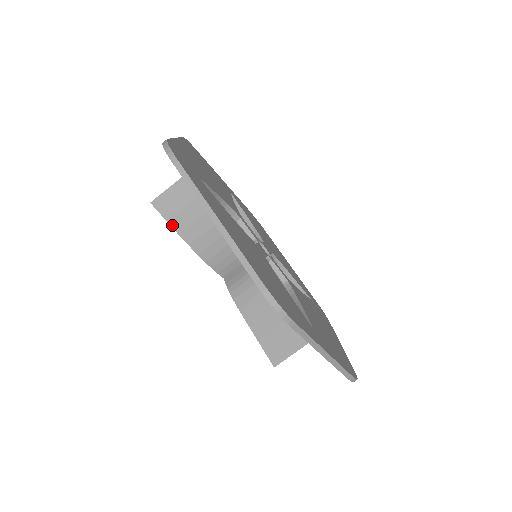
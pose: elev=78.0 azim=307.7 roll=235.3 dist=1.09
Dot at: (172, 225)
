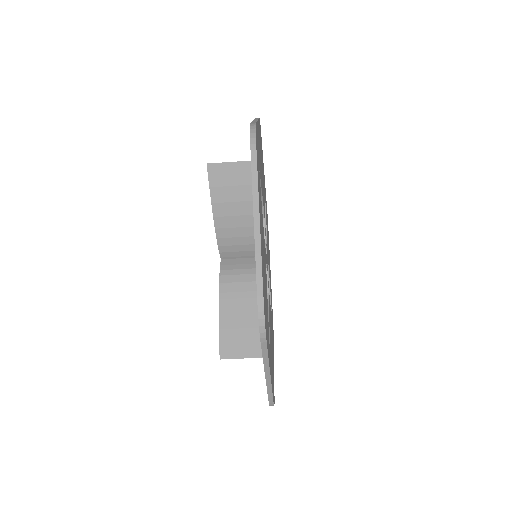
Dot at: (212, 193)
